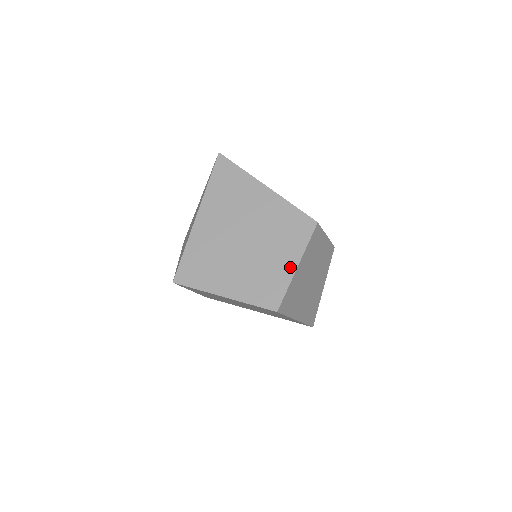
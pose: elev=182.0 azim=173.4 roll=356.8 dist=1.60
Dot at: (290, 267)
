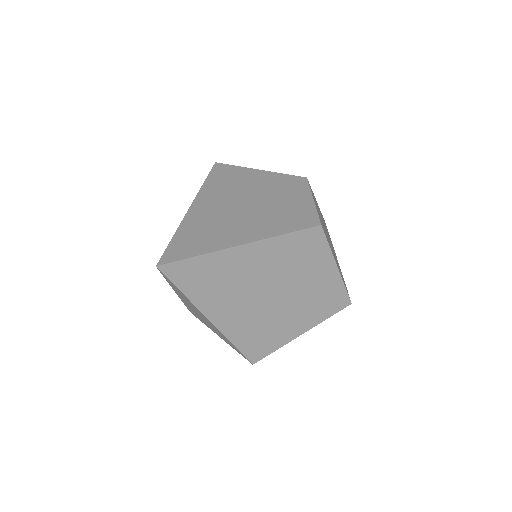
Dot at: (332, 274)
